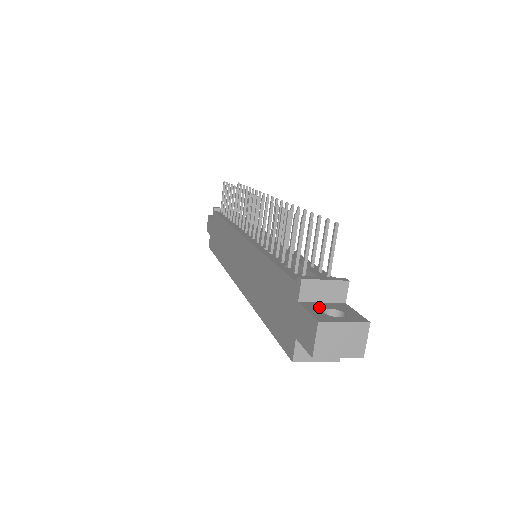
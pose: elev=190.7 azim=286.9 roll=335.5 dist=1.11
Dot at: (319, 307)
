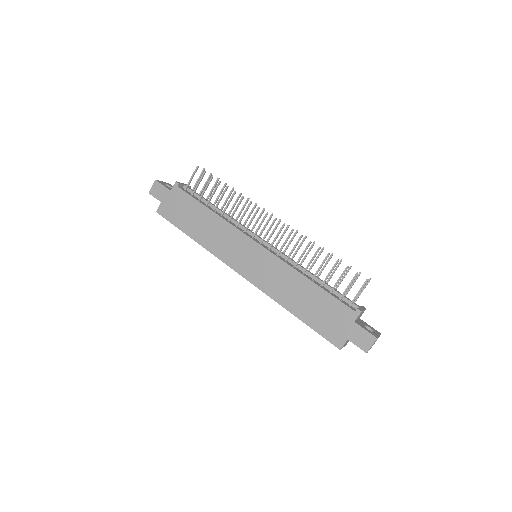
Dot at: (363, 325)
